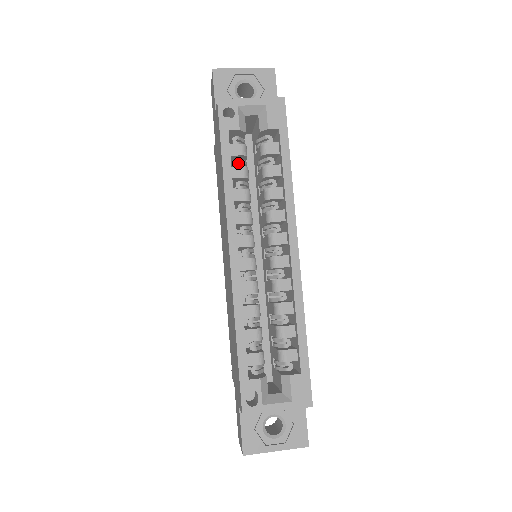
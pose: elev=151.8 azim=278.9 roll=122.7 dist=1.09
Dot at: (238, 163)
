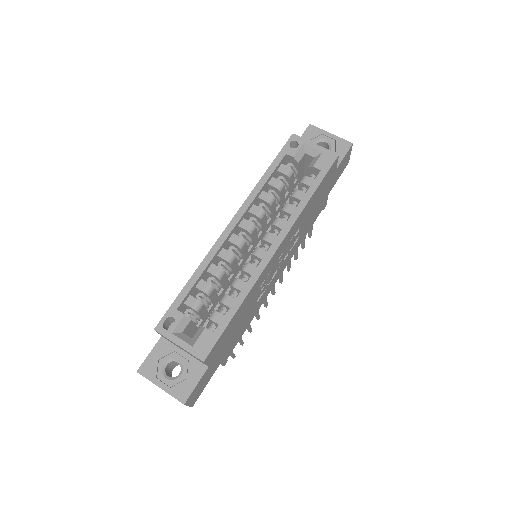
Dot at: (280, 179)
